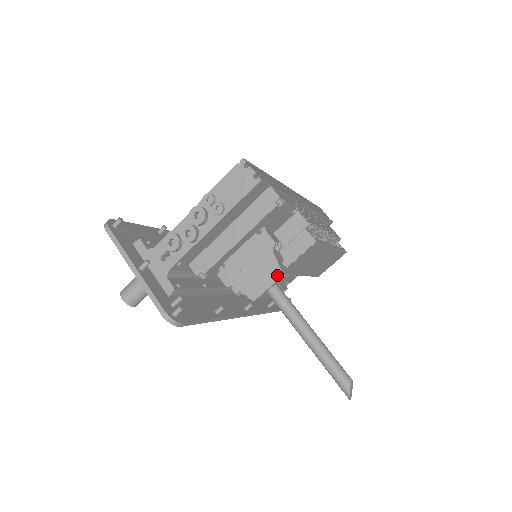
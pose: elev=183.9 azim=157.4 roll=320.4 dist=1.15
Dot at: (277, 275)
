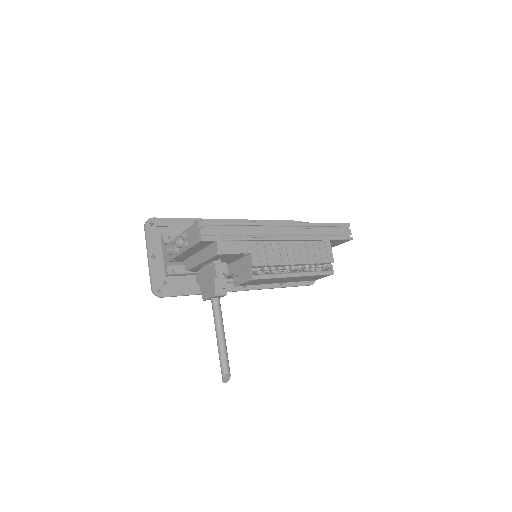
Dot at: (213, 294)
